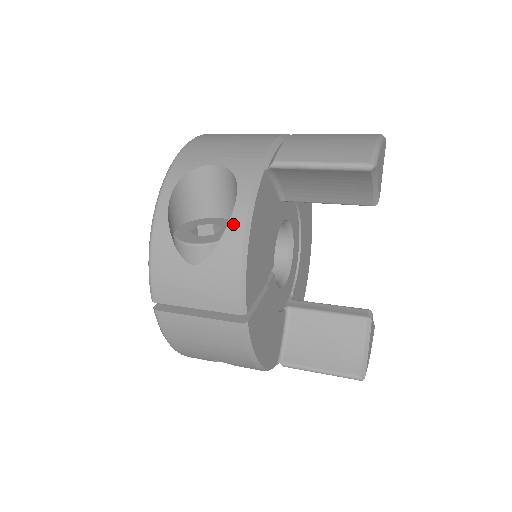
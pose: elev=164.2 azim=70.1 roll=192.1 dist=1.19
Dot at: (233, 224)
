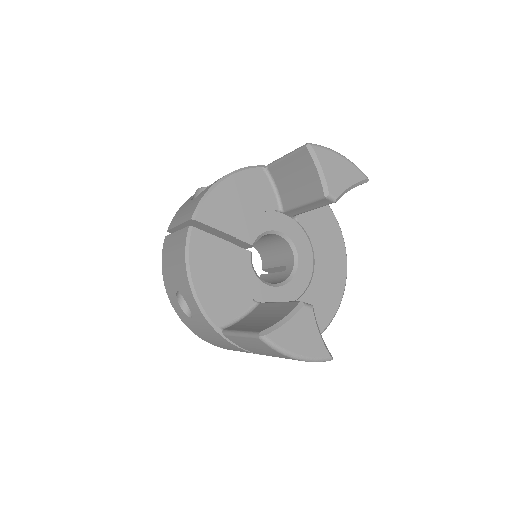
Dot at: occluded
